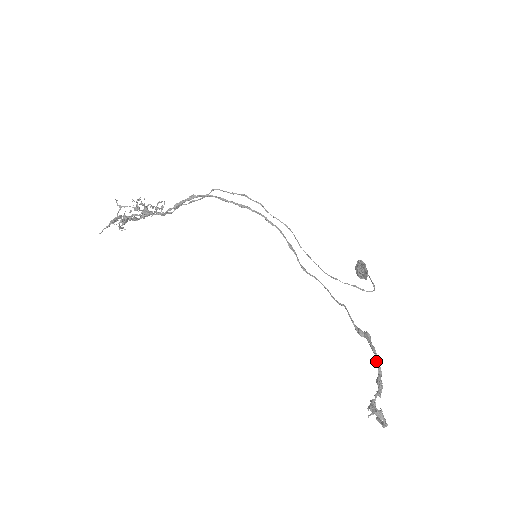
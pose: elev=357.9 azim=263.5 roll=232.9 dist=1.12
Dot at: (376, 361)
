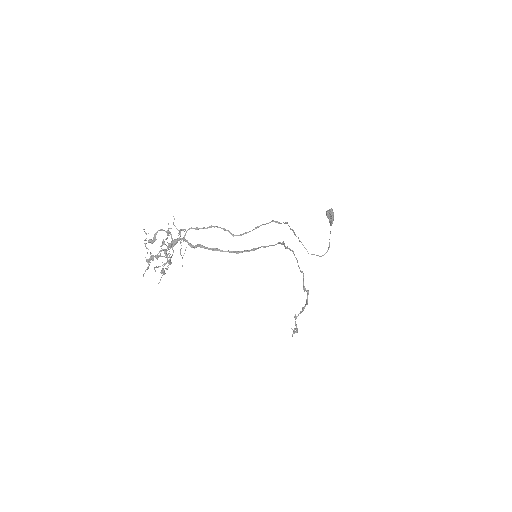
Dot at: occluded
